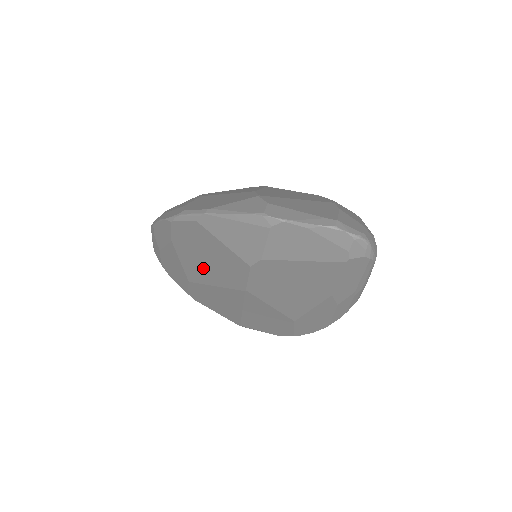
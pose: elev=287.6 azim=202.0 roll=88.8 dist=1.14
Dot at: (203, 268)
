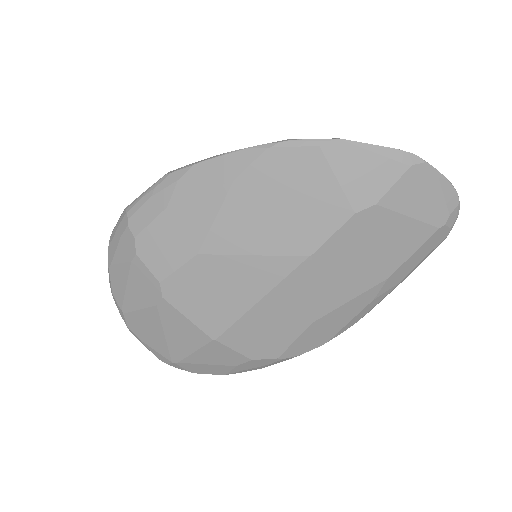
Dot at: (258, 224)
